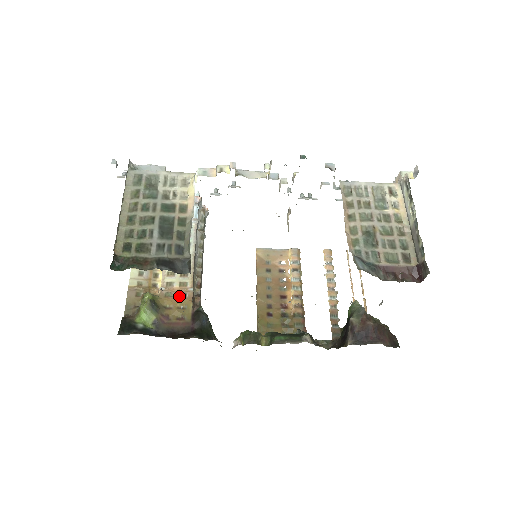
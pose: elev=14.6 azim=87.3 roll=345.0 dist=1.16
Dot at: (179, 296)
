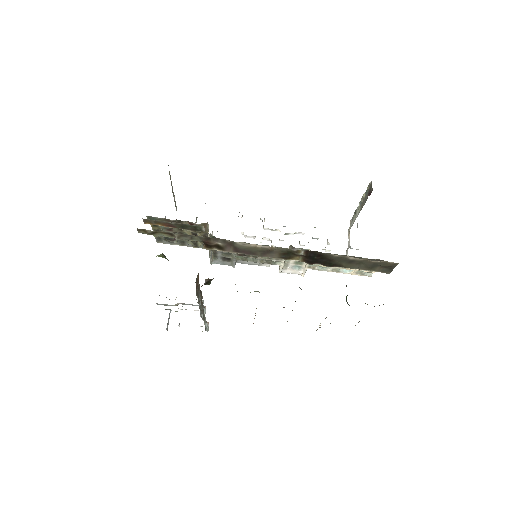
Dot at: occluded
